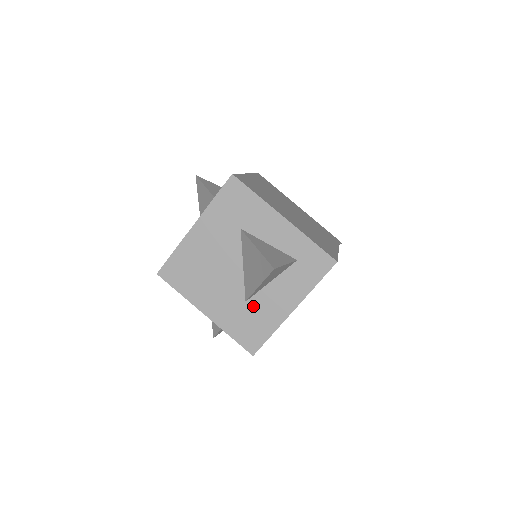
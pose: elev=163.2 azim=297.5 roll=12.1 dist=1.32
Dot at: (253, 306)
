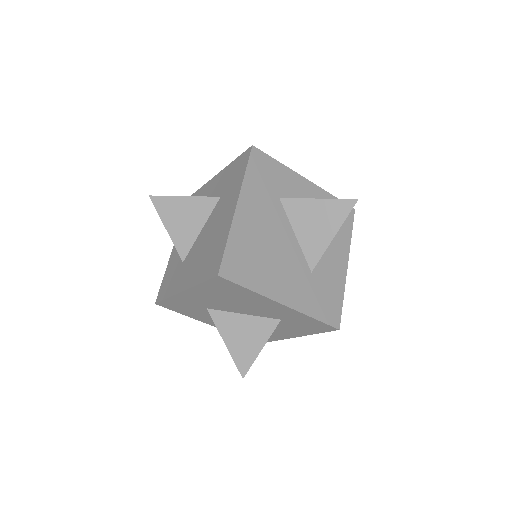
Dot at: (319, 275)
